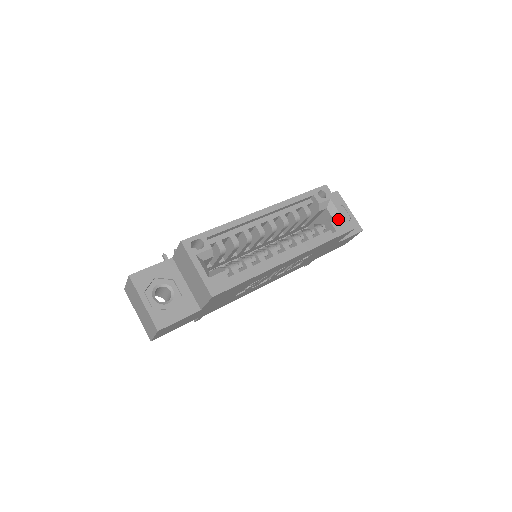
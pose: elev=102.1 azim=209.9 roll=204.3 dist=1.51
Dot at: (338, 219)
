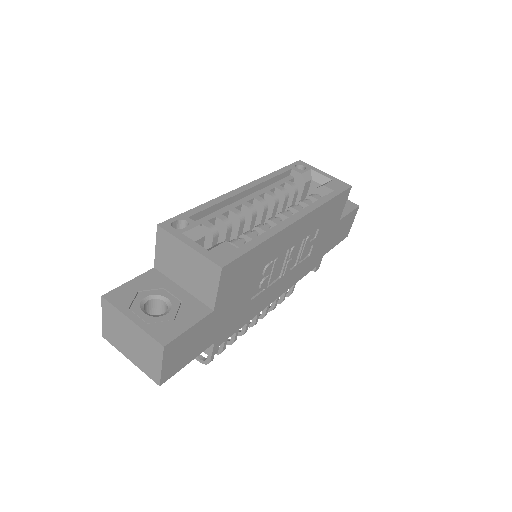
Dot at: (329, 182)
